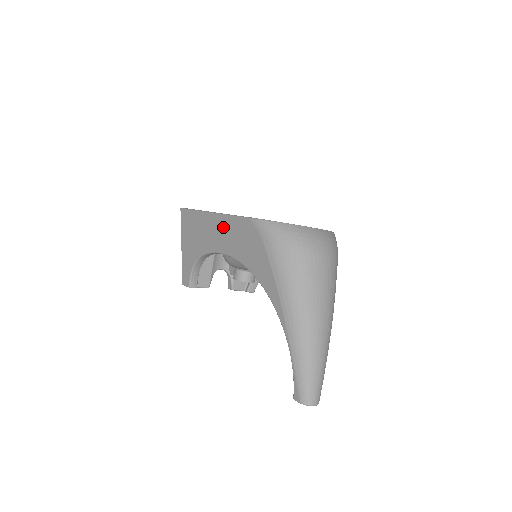
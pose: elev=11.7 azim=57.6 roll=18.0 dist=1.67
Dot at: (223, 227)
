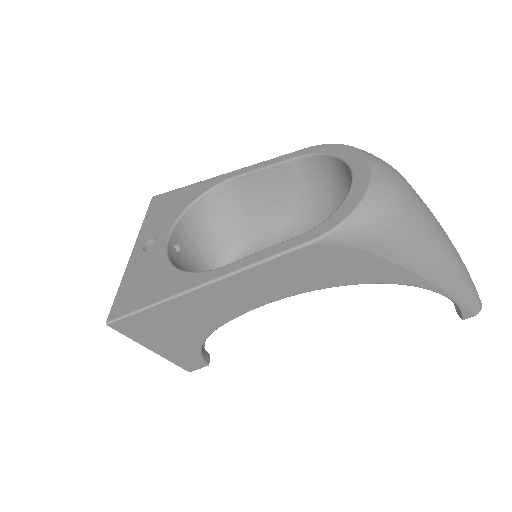
Dot at: (248, 284)
